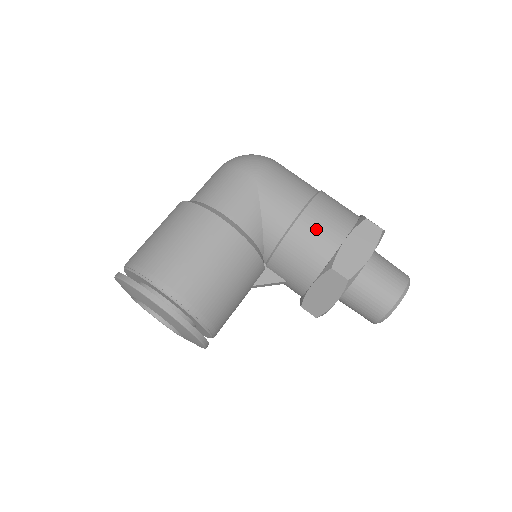
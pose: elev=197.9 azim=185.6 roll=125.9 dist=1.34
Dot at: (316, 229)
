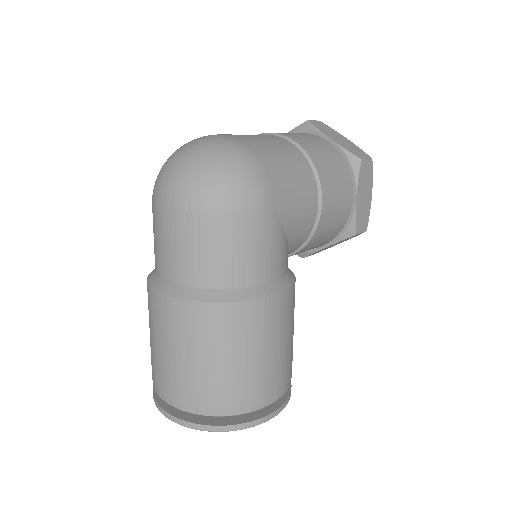
Dot at: (335, 210)
